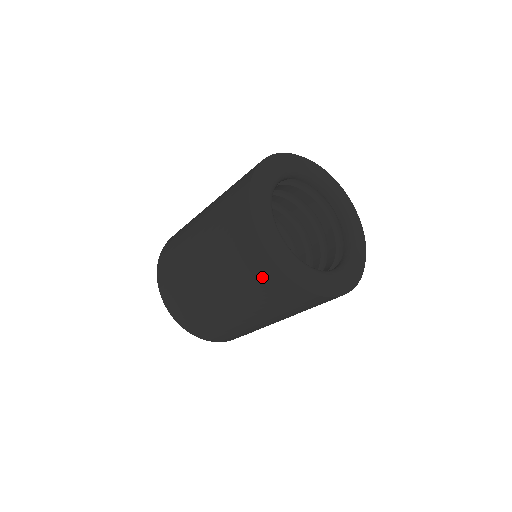
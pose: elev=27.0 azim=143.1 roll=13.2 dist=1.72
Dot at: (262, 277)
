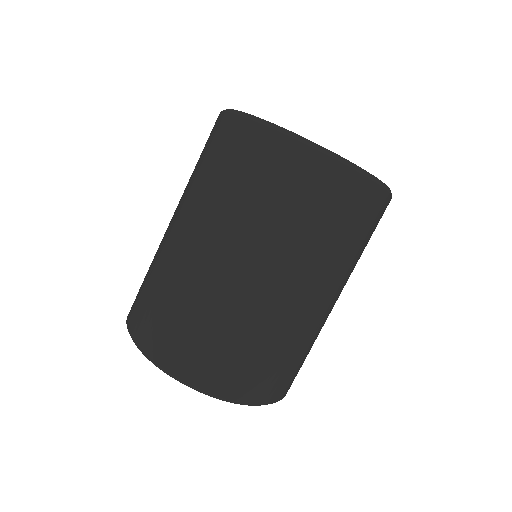
Dot at: (258, 163)
